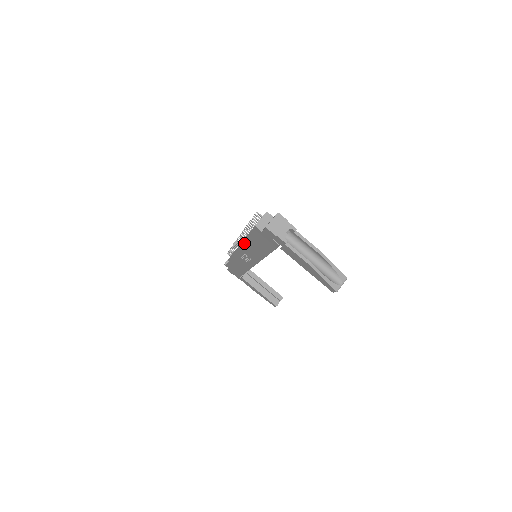
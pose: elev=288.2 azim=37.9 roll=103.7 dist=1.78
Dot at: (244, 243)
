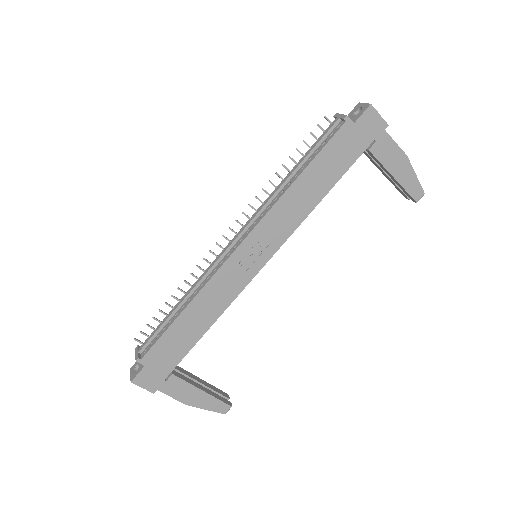
Dot at: (281, 197)
